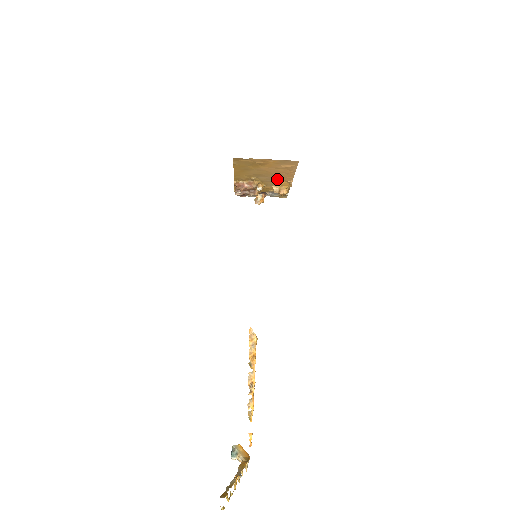
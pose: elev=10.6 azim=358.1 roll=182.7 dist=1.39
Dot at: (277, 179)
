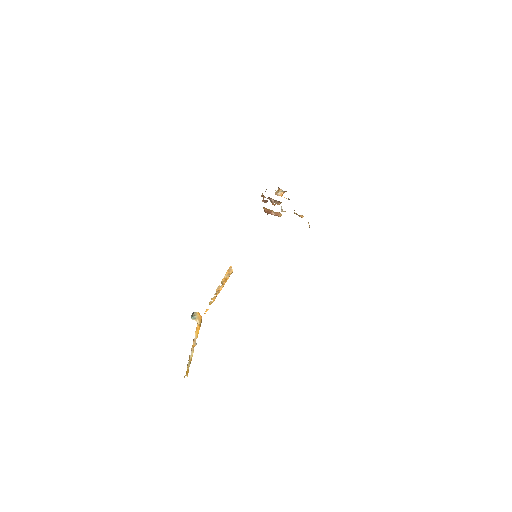
Dot at: occluded
